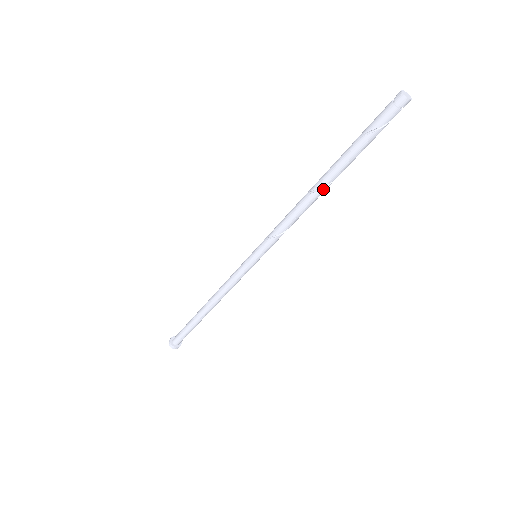
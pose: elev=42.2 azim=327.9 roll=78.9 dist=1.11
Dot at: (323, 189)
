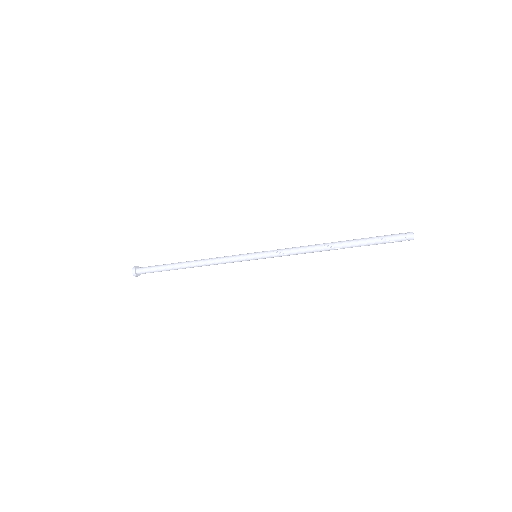
Dot at: (333, 248)
